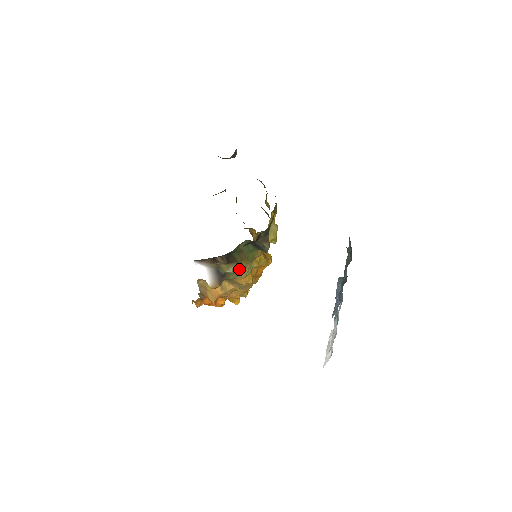
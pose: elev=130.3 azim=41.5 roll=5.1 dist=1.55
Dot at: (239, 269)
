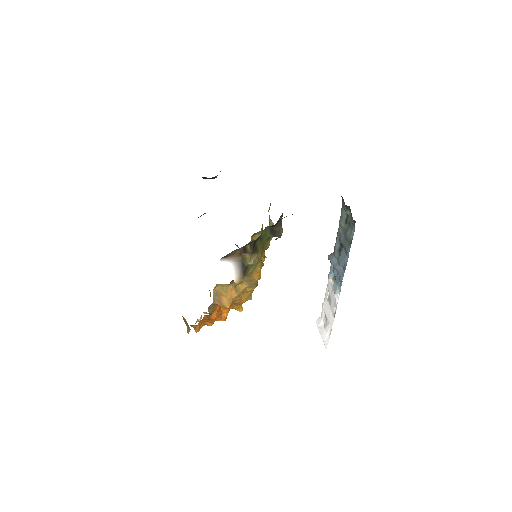
Dot at: (257, 260)
